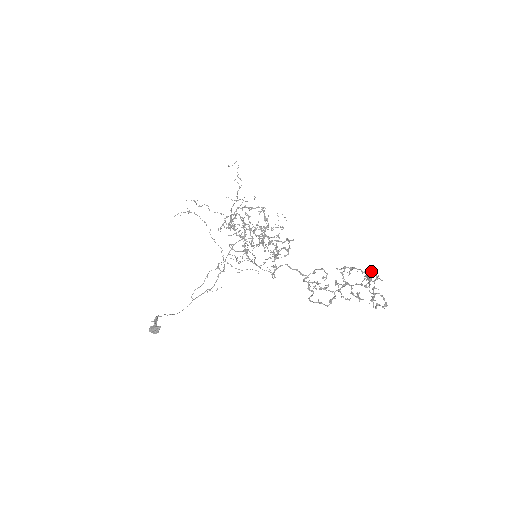
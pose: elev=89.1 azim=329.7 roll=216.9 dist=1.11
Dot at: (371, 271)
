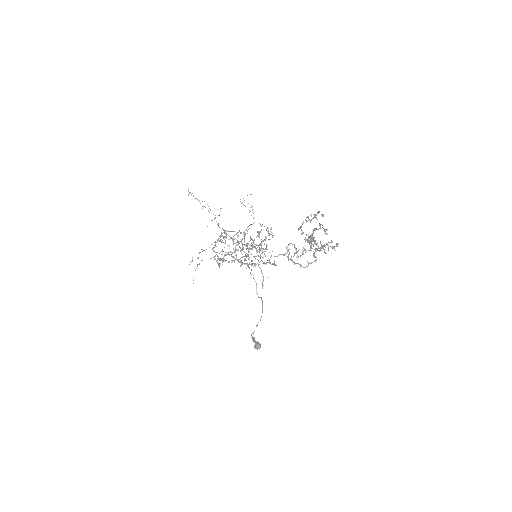
Dot at: (315, 215)
